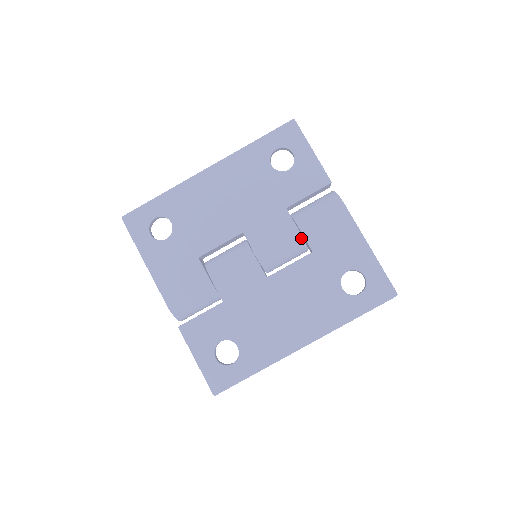
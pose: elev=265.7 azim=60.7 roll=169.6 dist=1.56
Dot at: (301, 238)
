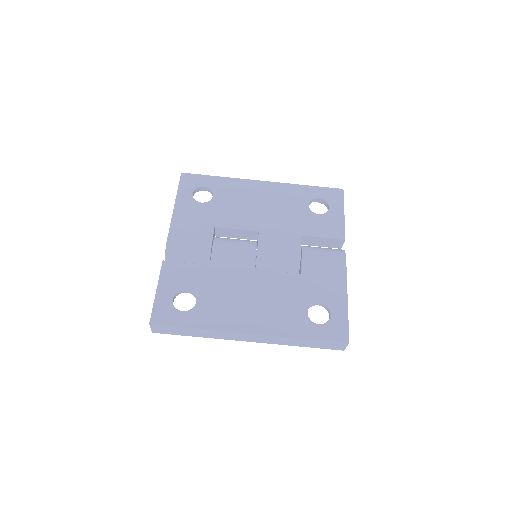
Dot at: (299, 260)
